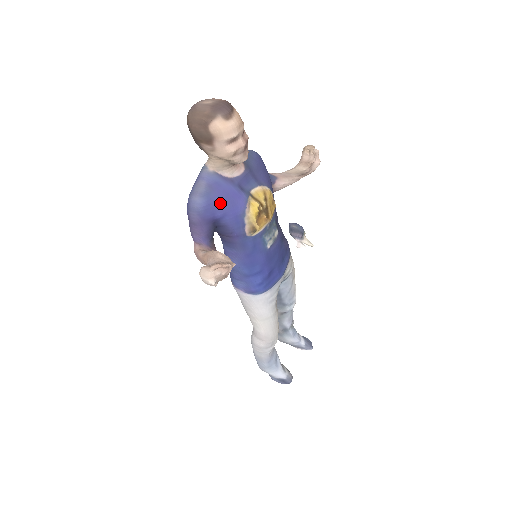
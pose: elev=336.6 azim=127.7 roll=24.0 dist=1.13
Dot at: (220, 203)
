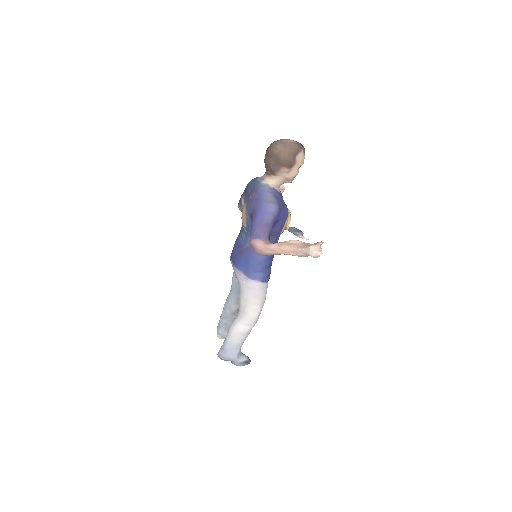
Dot at: (282, 209)
